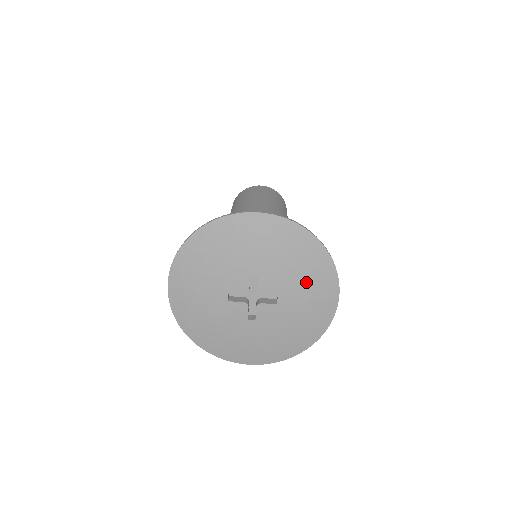
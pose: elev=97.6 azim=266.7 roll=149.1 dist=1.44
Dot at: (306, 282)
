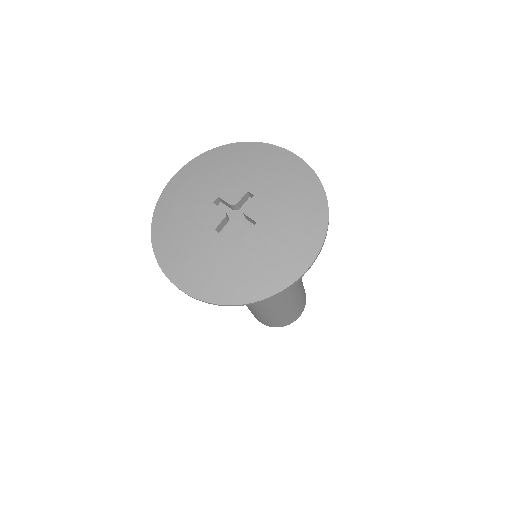
Dot at: (291, 226)
